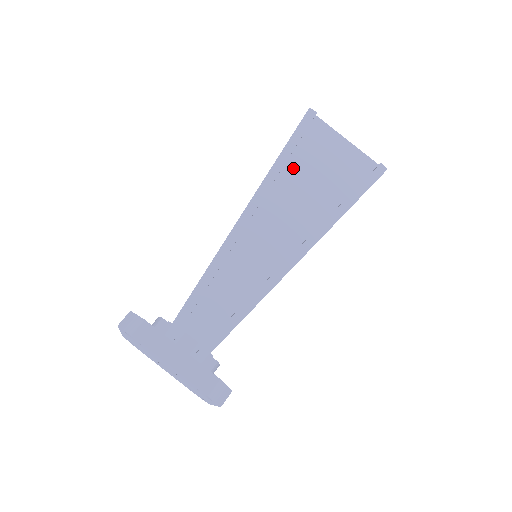
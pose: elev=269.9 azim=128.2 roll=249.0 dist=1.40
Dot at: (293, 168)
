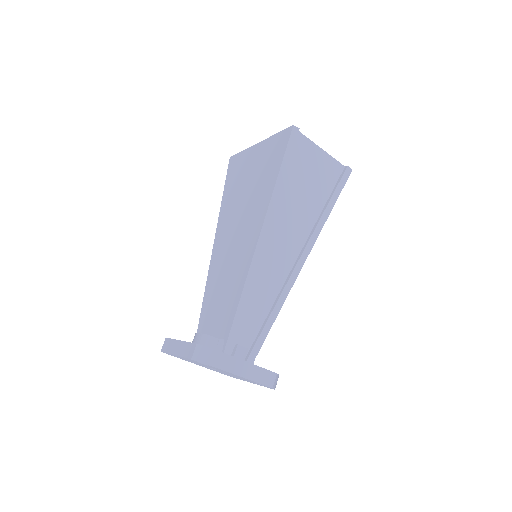
Dot at: (288, 184)
